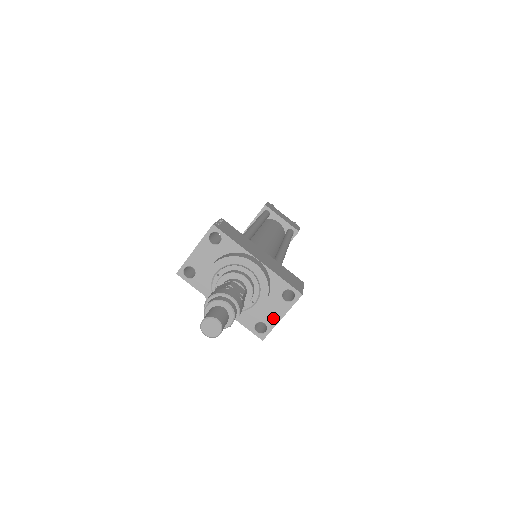
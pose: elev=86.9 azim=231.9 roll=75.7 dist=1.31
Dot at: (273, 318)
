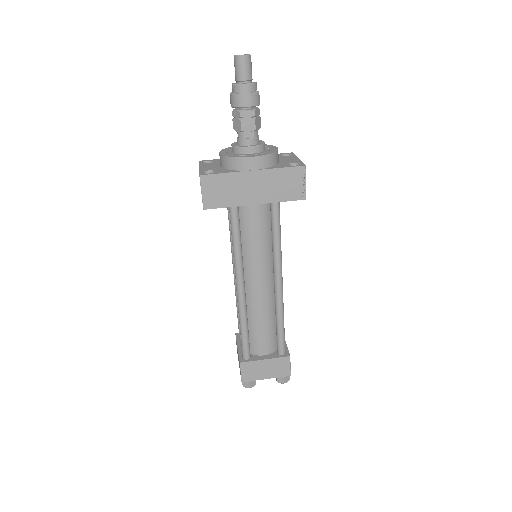
Dot at: (294, 160)
